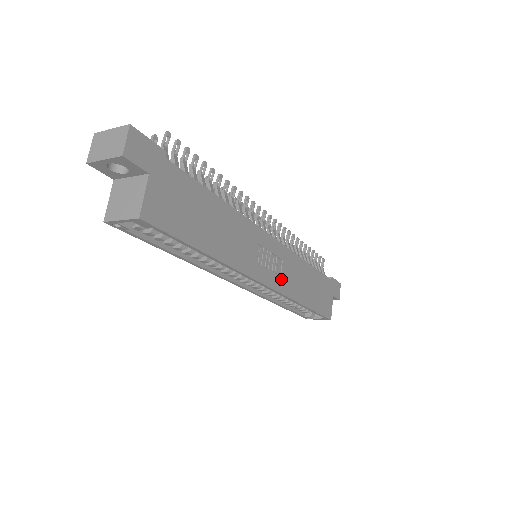
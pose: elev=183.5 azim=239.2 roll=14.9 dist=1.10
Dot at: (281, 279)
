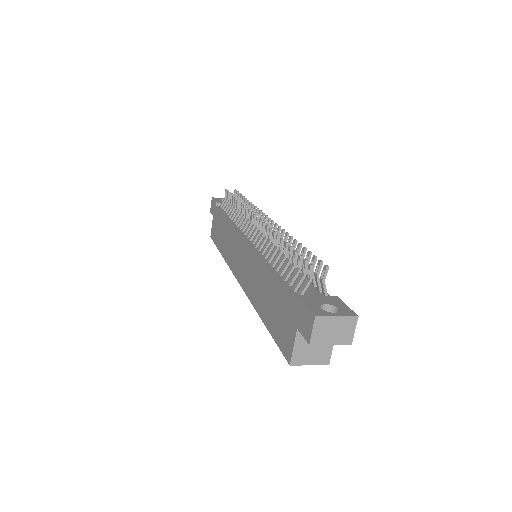
Dot at: occluded
